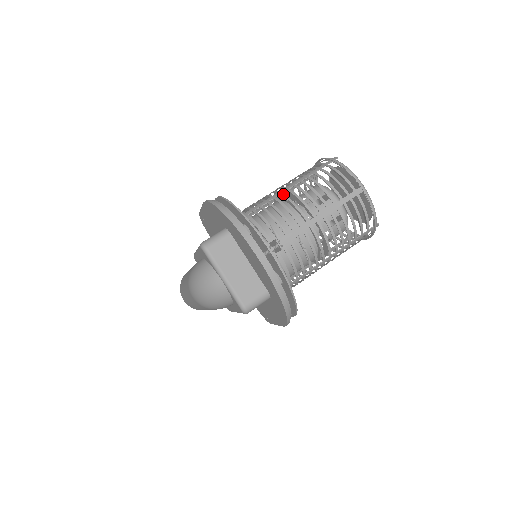
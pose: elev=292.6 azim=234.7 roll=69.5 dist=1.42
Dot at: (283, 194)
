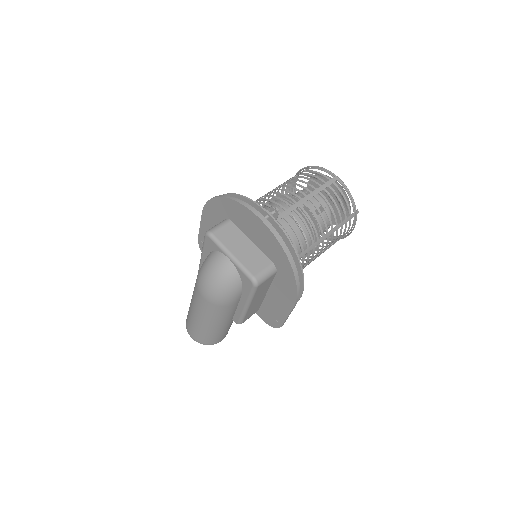
Dot at: (270, 192)
